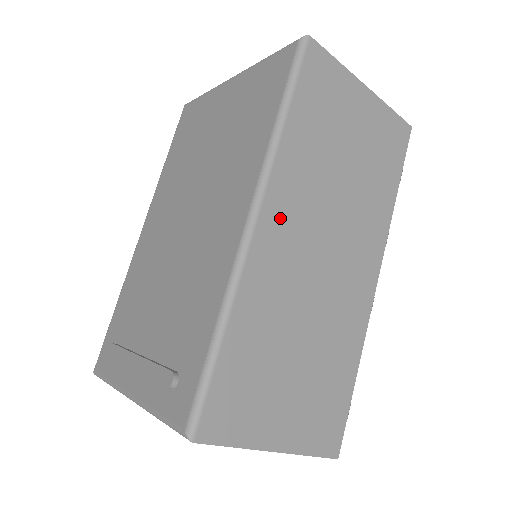
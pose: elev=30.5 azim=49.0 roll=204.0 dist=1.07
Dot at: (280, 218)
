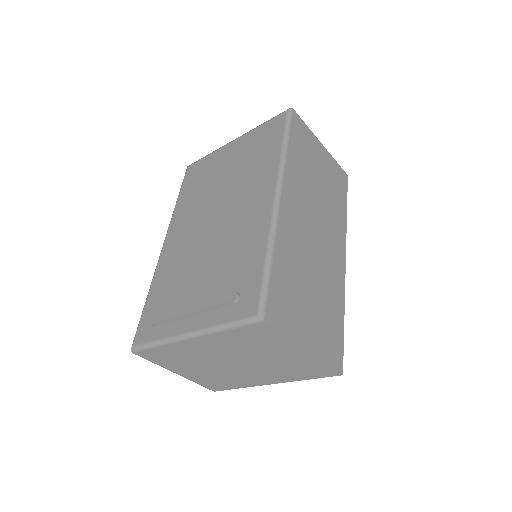
Dot at: (292, 201)
